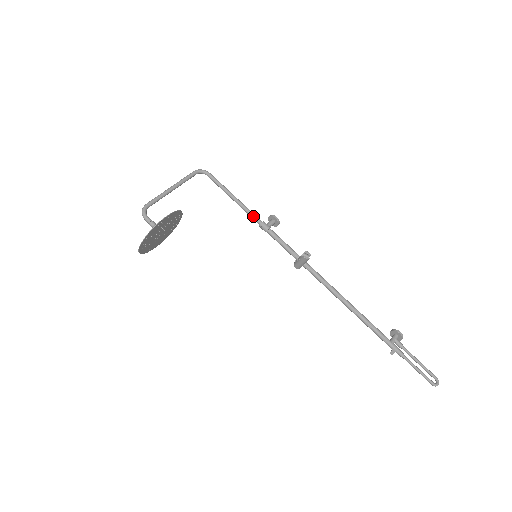
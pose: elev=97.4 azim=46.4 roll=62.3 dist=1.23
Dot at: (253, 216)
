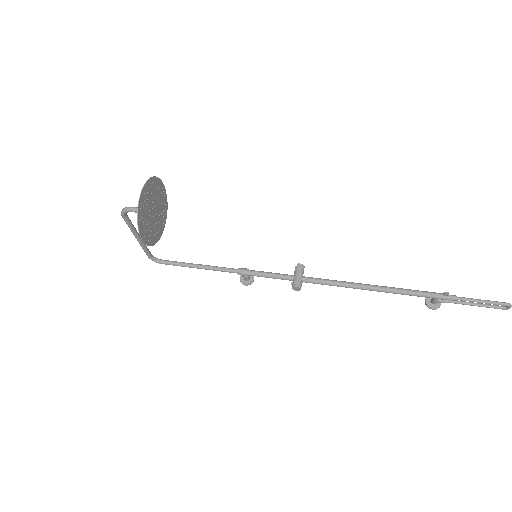
Dot at: (227, 268)
